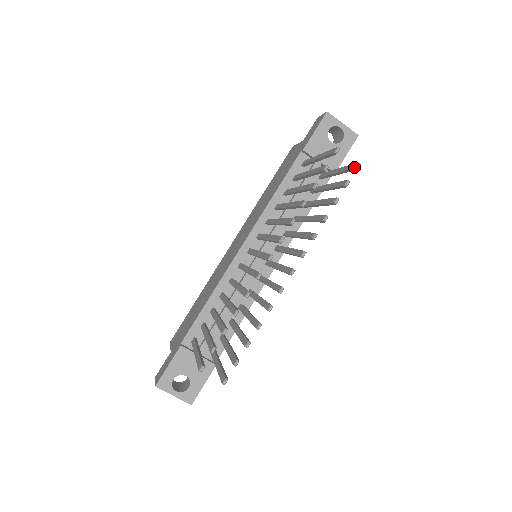
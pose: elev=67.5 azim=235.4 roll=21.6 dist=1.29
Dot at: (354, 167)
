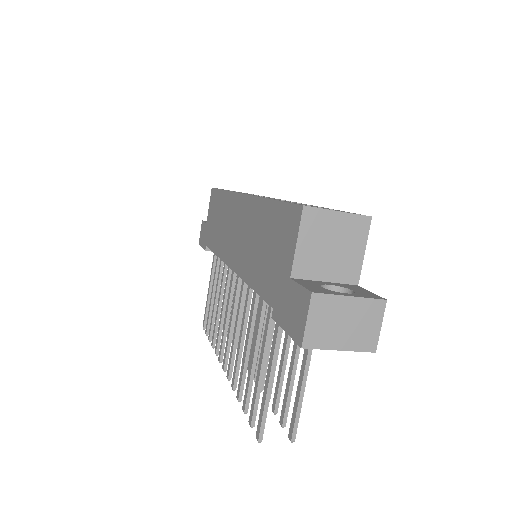
Dot at: (288, 434)
